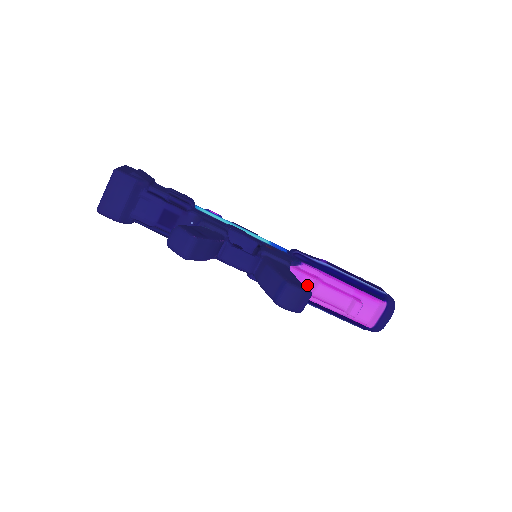
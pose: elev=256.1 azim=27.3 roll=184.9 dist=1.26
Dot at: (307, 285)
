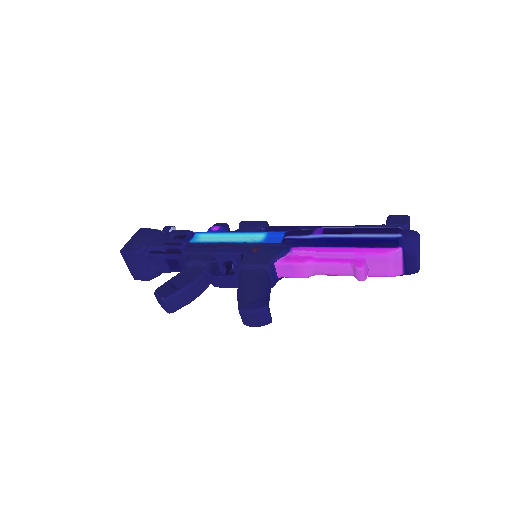
Dot at: (300, 271)
